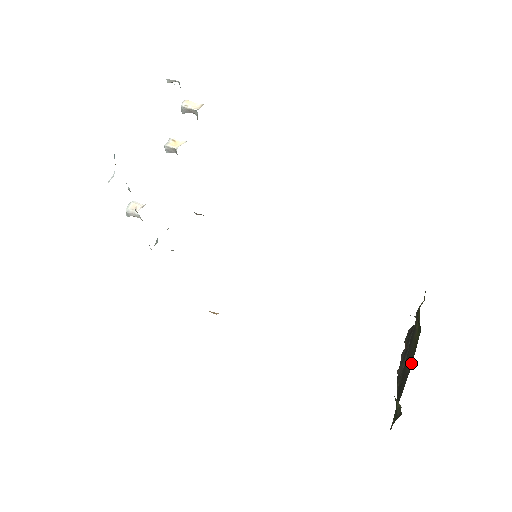
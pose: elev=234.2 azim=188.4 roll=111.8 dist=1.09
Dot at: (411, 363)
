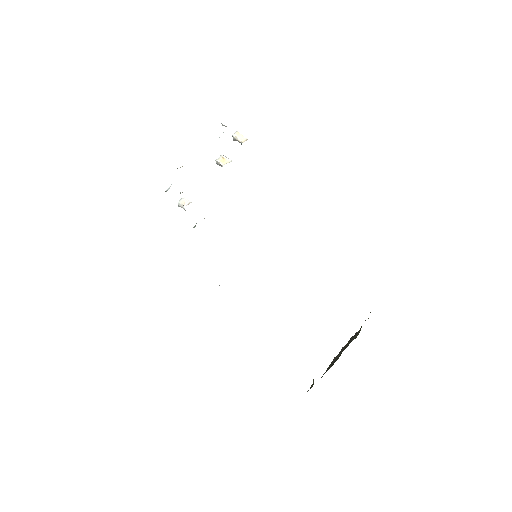
Dot at: occluded
